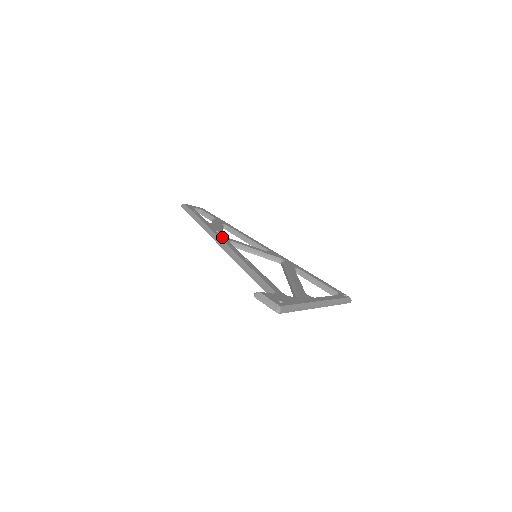
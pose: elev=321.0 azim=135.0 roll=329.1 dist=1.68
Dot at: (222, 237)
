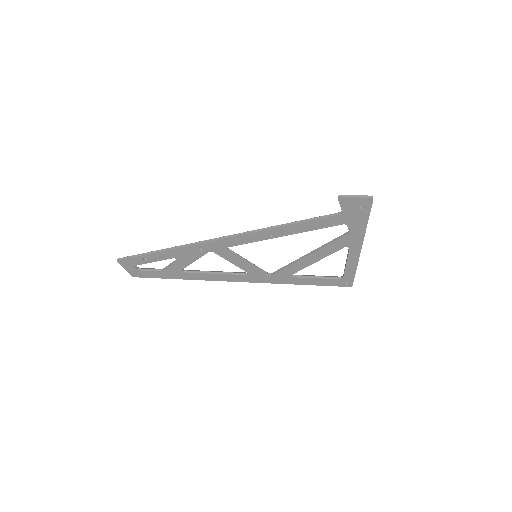
Dot at: occluded
